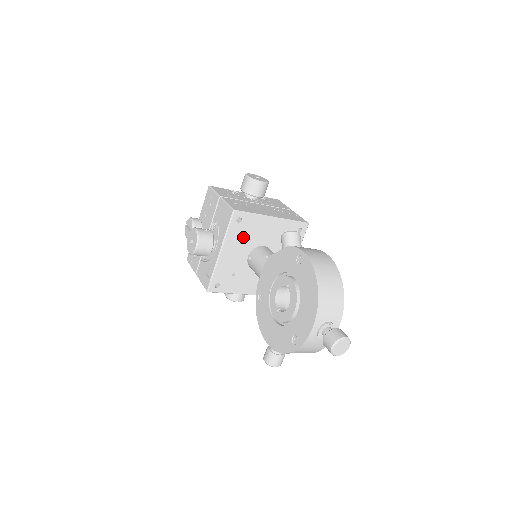
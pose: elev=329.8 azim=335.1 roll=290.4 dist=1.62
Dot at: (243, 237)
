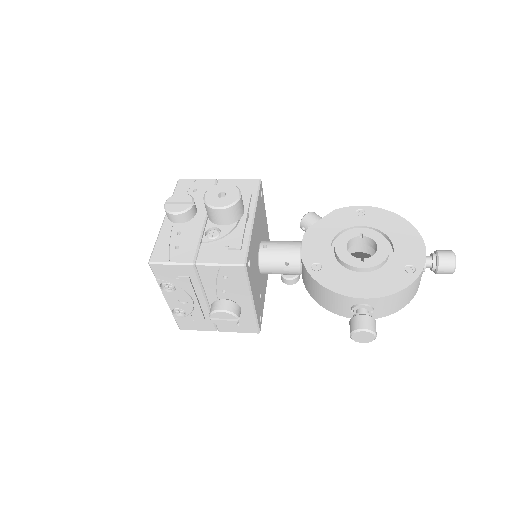
Dot at: (260, 218)
